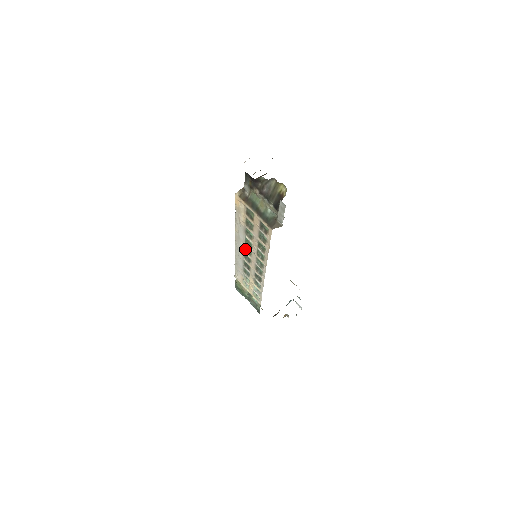
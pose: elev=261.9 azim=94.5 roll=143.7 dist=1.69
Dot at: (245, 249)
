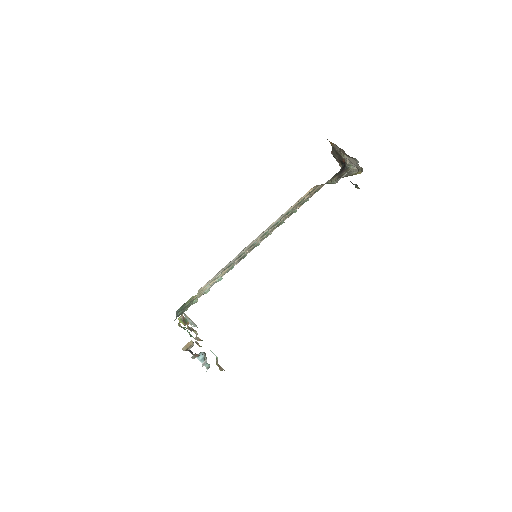
Dot at: (262, 236)
